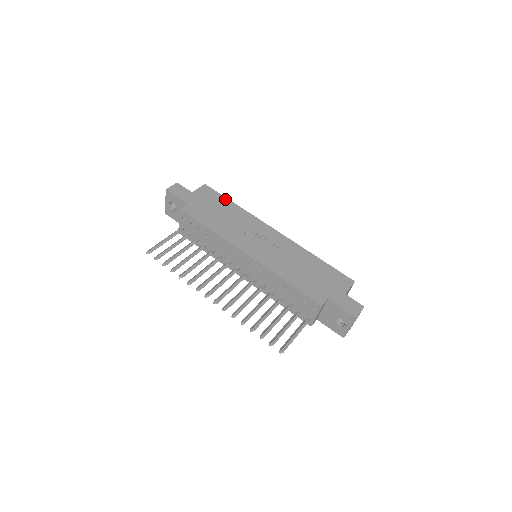
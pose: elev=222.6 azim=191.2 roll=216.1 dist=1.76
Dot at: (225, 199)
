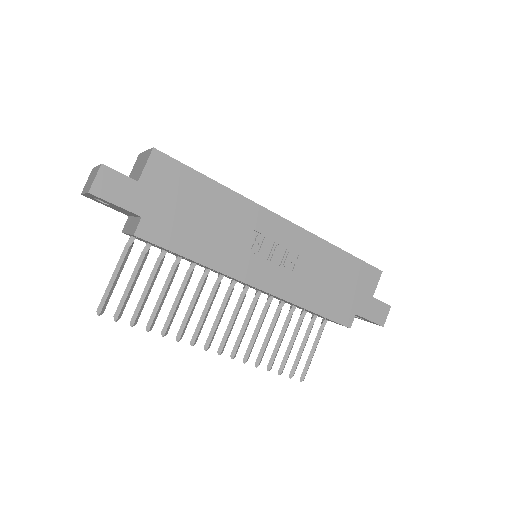
Dot at: (199, 177)
